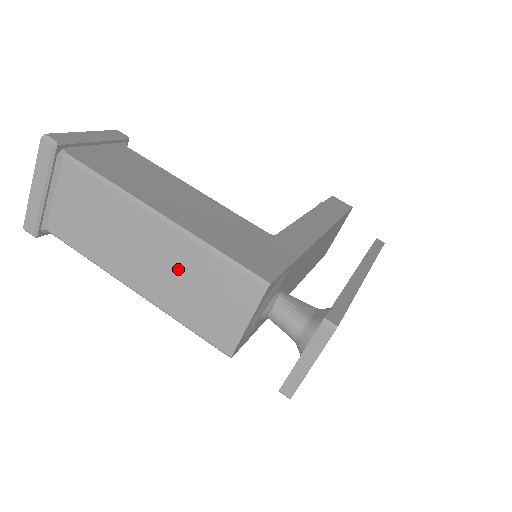
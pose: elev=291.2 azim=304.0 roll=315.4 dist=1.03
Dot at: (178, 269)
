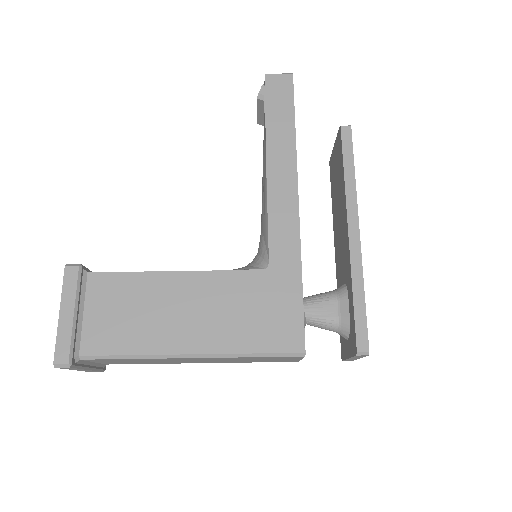
Dot at: (229, 360)
